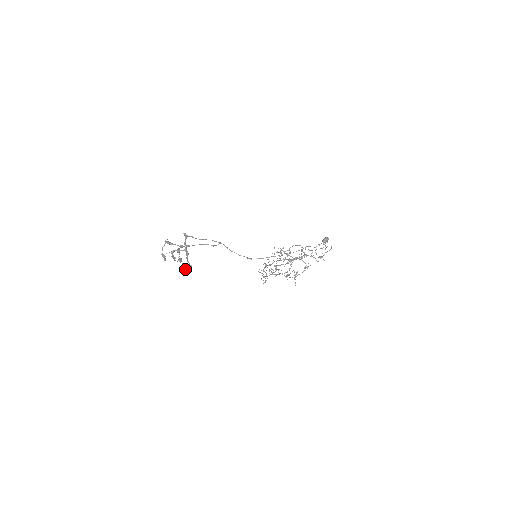
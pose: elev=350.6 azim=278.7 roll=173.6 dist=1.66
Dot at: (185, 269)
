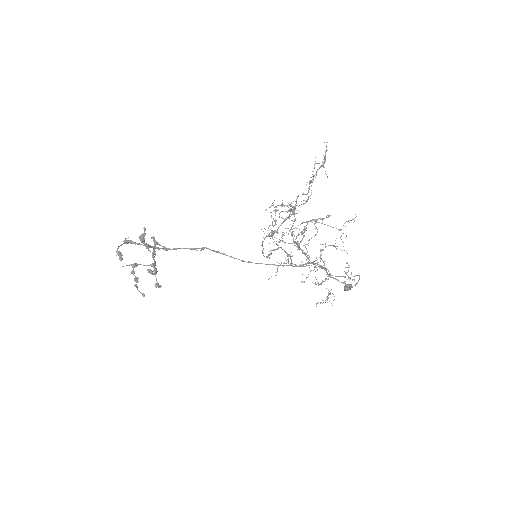
Dot at: (150, 271)
